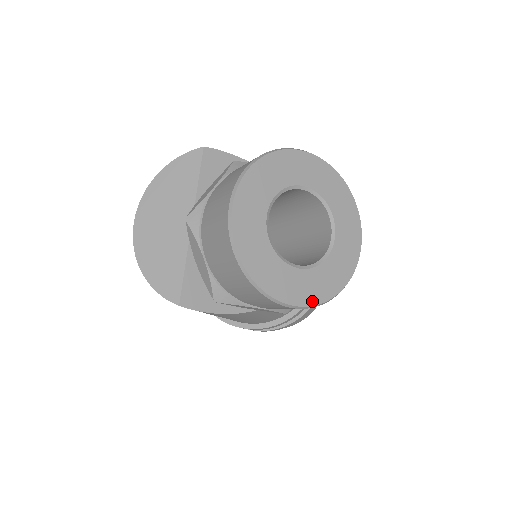
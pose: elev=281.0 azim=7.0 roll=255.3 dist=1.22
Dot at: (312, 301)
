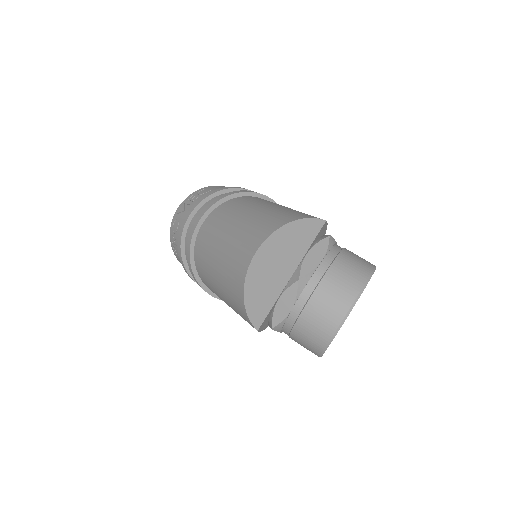
Dot at: occluded
